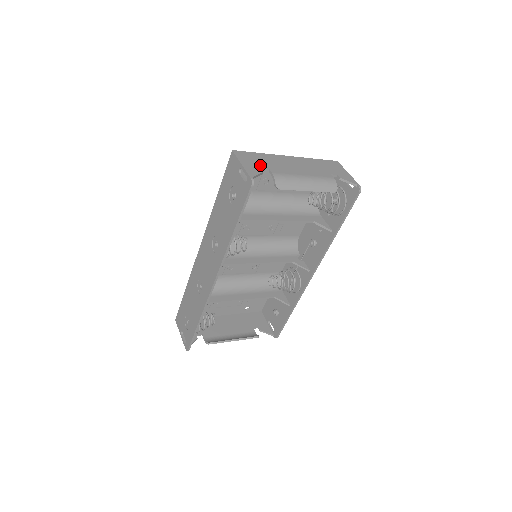
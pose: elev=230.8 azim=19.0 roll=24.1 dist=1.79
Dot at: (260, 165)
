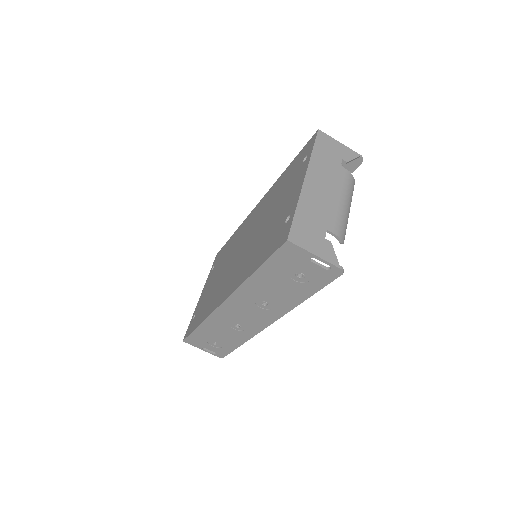
Dot at: (319, 234)
